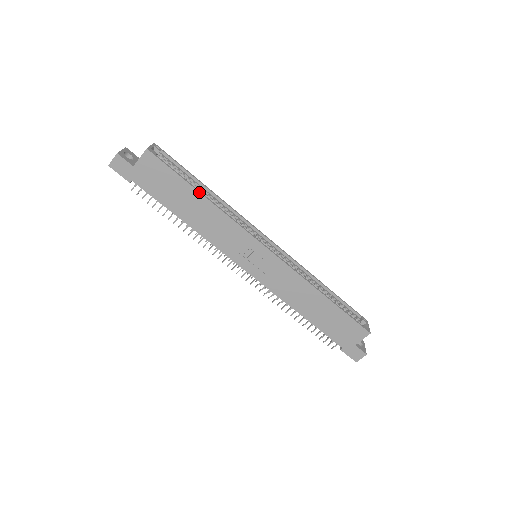
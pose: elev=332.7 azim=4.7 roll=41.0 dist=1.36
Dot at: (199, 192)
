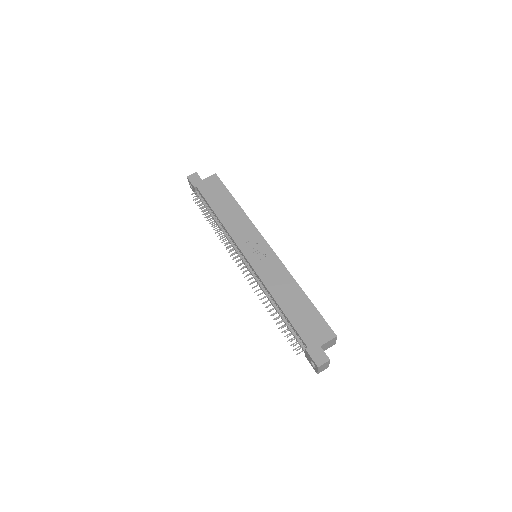
Dot at: occluded
